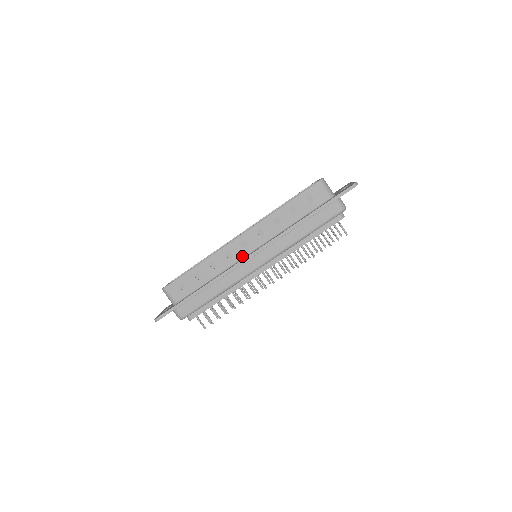
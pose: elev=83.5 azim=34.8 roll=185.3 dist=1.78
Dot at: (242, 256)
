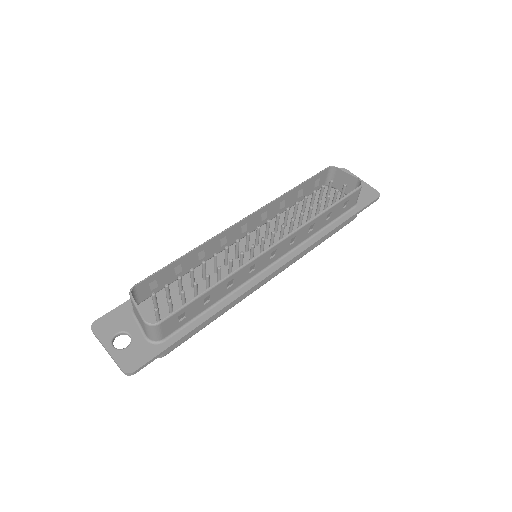
Dot at: (263, 268)
